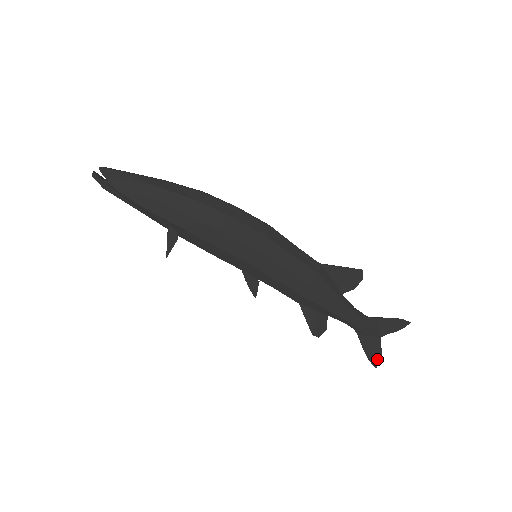
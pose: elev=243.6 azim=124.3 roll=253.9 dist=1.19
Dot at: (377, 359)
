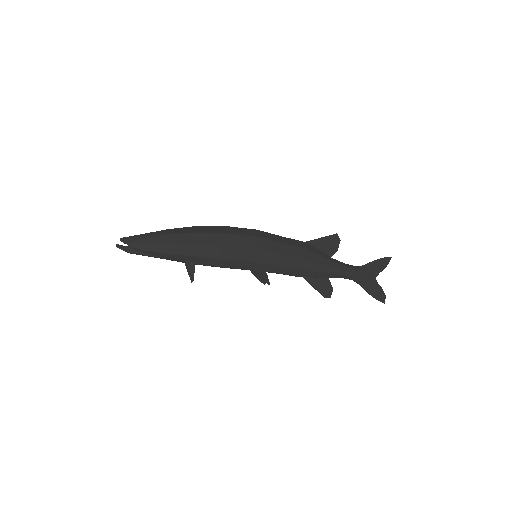
Dot at: (382, 296)
